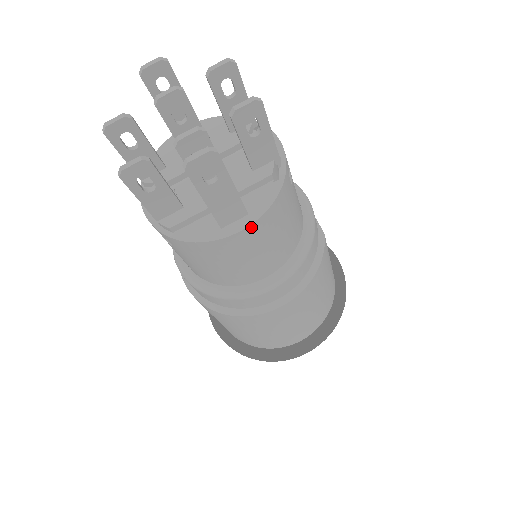
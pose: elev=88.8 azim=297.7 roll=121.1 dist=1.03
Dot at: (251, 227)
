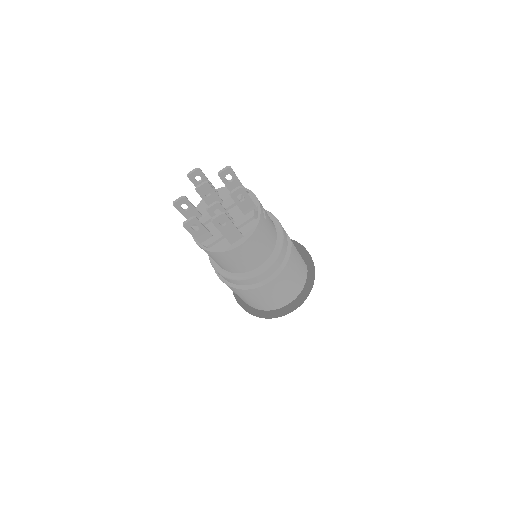
Dot at: (245, 243)
